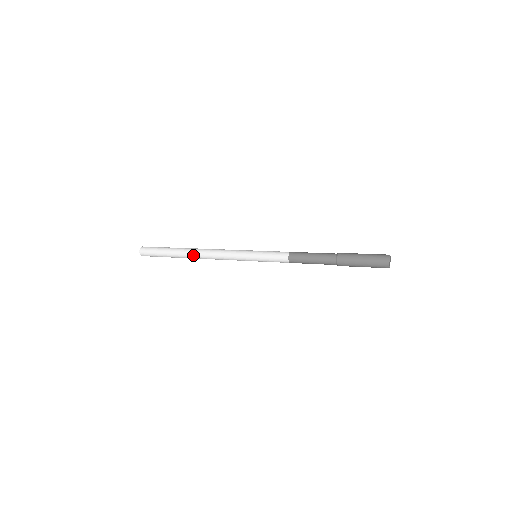
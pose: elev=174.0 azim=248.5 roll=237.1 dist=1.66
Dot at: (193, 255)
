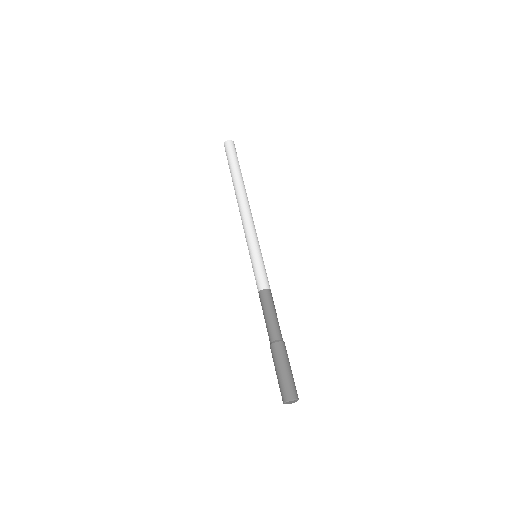
Dot at: (237, 193)
